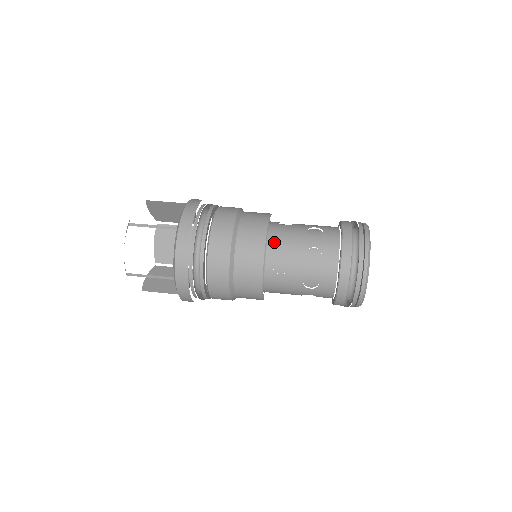
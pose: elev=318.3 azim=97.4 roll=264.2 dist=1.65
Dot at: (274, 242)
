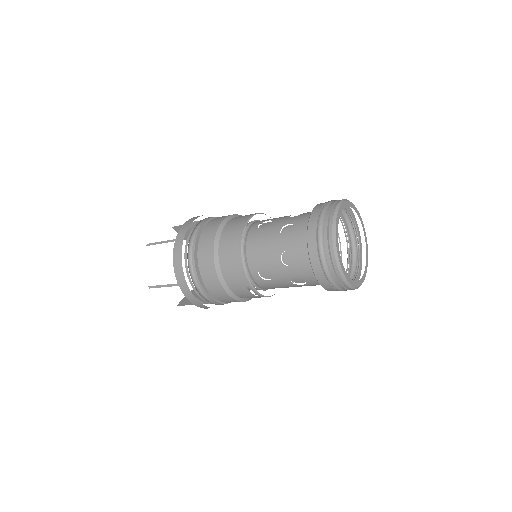
Dot at: occluded
